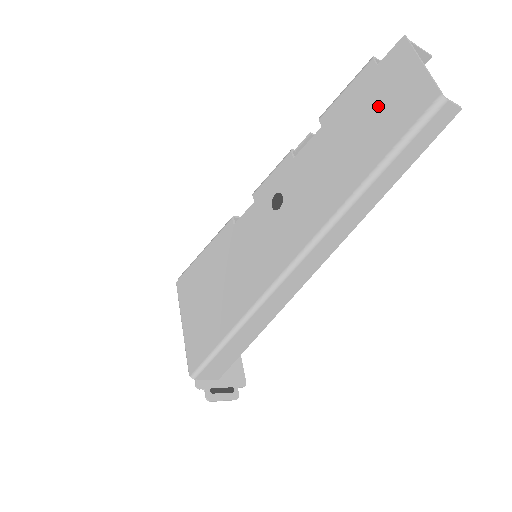
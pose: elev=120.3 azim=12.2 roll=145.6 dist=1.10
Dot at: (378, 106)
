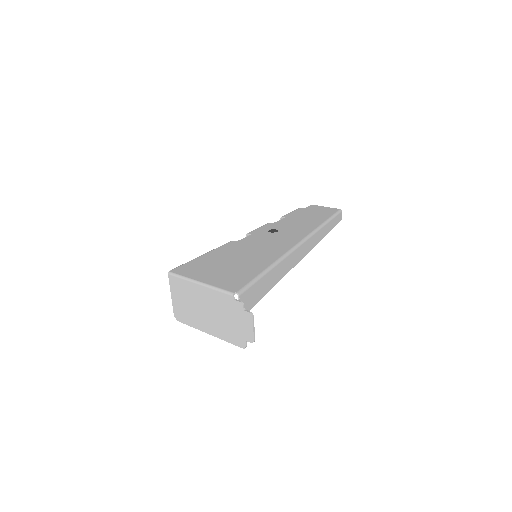
Dot at: (315, 212)
